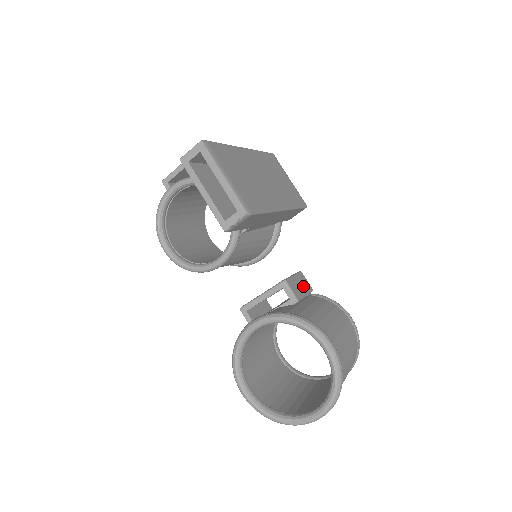
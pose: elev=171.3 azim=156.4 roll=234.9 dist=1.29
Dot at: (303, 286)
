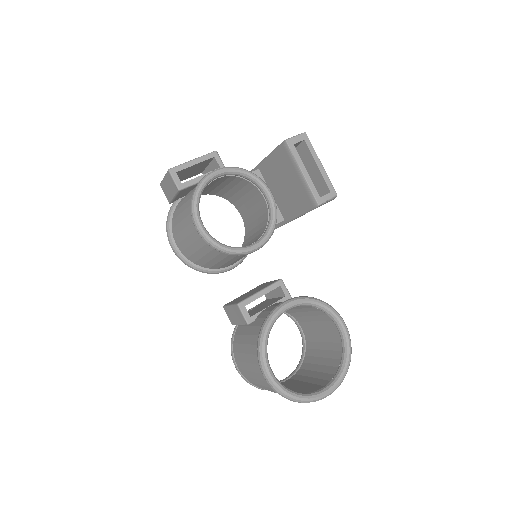
Dot at: occluded
